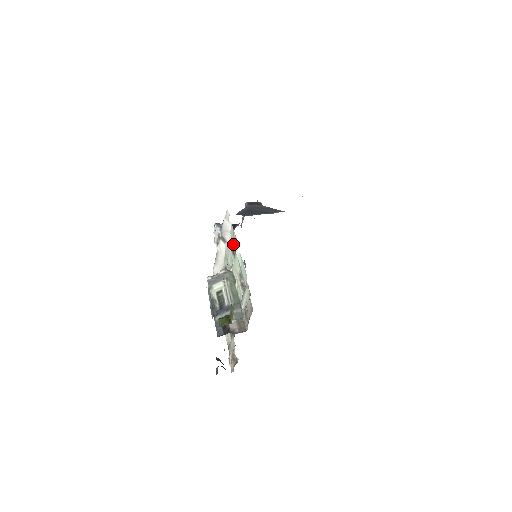
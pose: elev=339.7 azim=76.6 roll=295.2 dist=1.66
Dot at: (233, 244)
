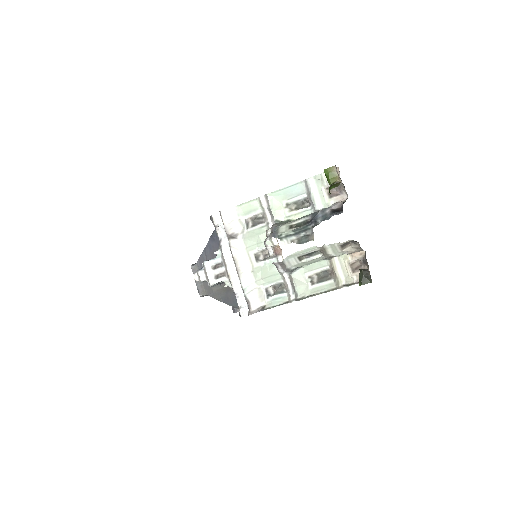
Dot at: (248, 221)
